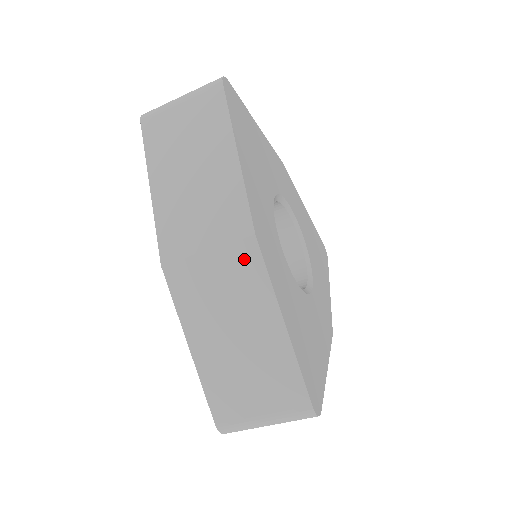
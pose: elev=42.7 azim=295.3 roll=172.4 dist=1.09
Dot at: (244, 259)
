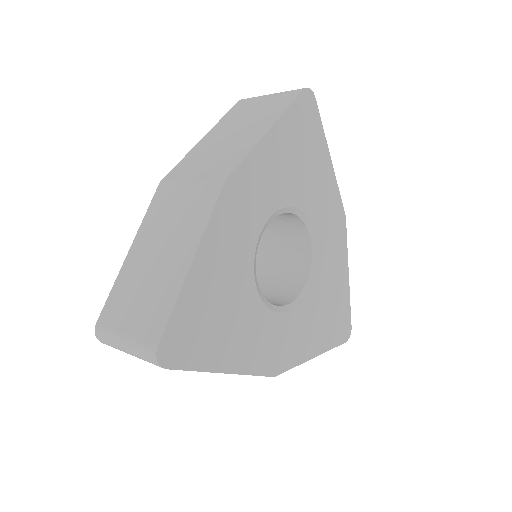
Dot at: occluded
